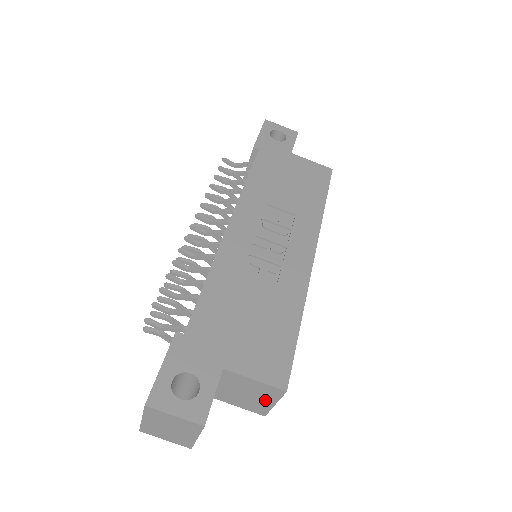
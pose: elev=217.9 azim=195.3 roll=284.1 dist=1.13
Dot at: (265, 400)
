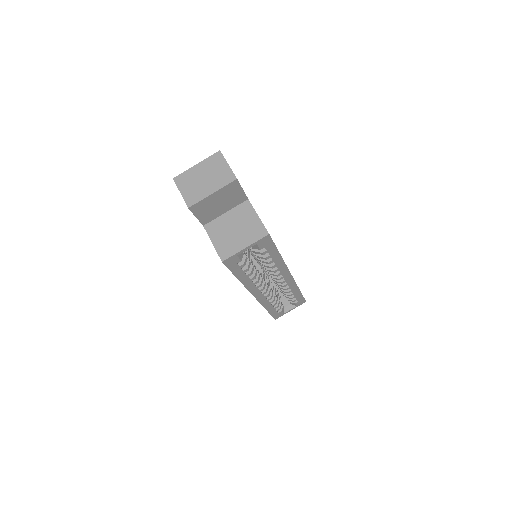
Dot at: (243, 241)
